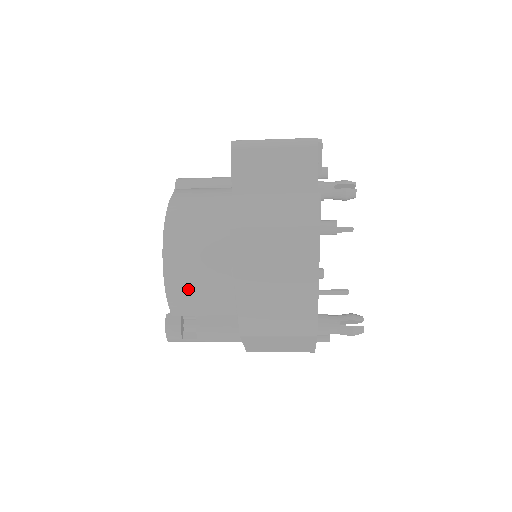
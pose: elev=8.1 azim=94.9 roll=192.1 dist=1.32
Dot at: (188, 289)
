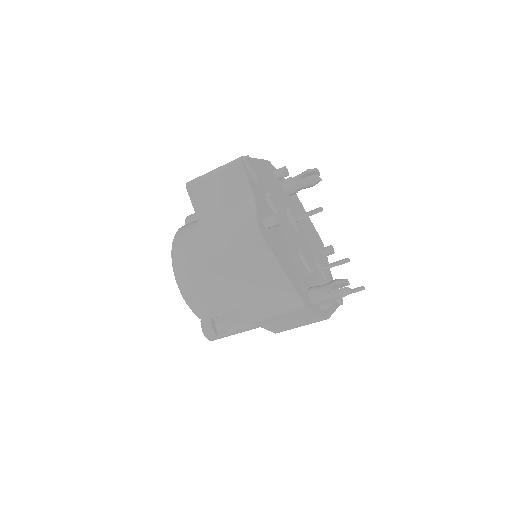
Dot at: (201, 299)
